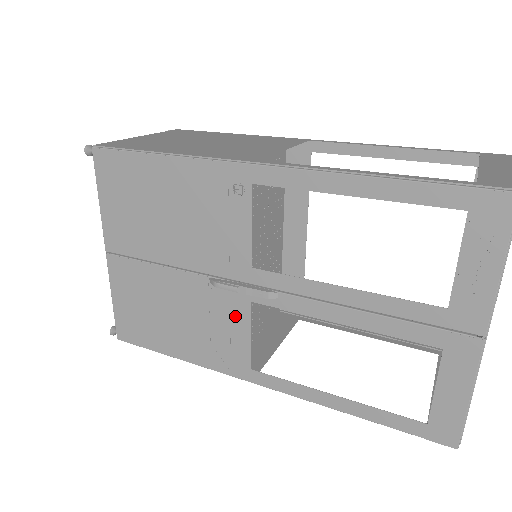
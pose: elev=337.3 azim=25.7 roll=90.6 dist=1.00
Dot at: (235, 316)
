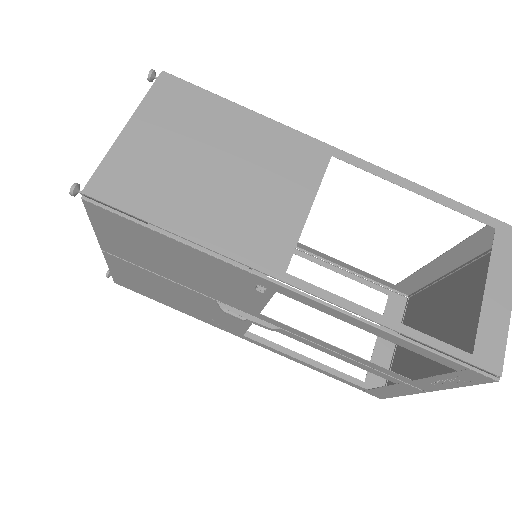
Dot at: (236, 319)
